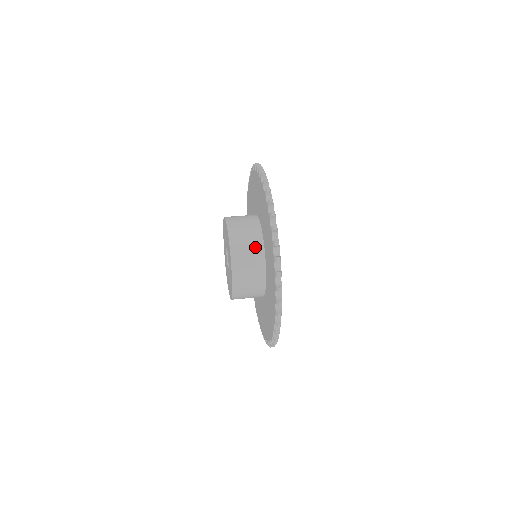
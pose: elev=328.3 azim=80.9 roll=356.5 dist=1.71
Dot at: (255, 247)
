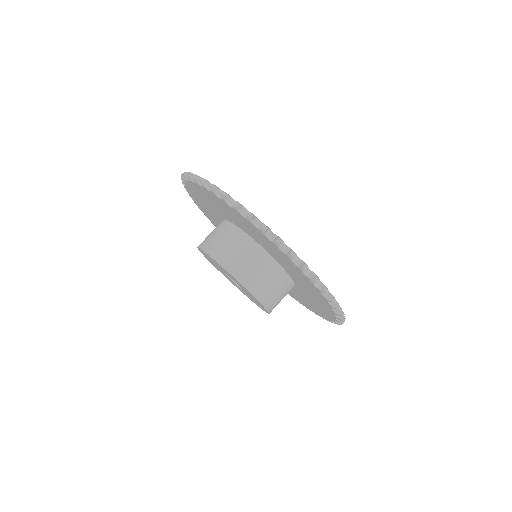
Dot at: (242, 244)
